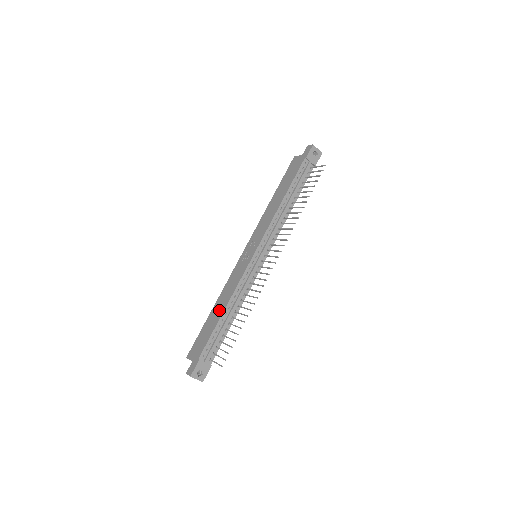
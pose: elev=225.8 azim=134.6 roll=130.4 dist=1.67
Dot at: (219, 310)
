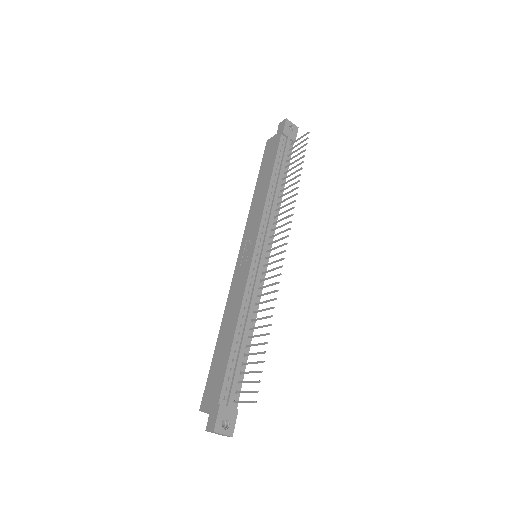
Dot at: (228, 332)
